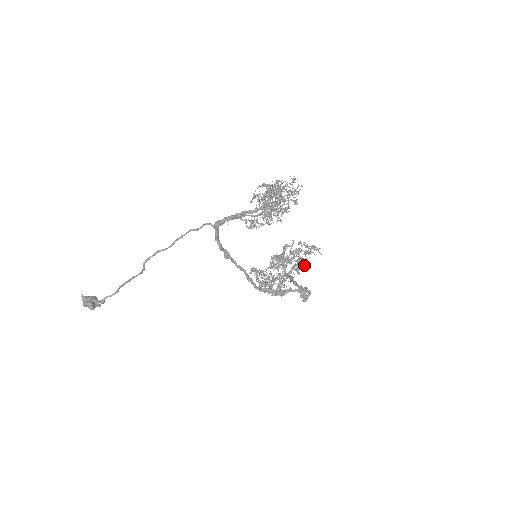
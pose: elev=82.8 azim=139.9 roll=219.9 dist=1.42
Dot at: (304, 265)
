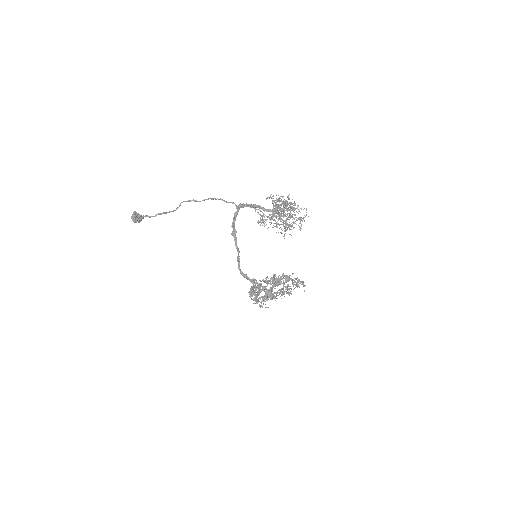
Dot at: (288, 292)
